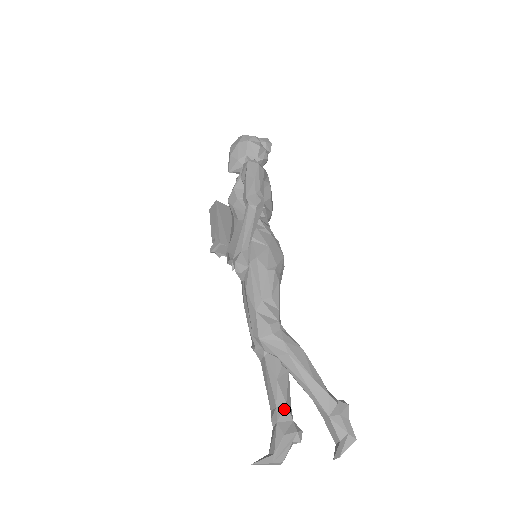
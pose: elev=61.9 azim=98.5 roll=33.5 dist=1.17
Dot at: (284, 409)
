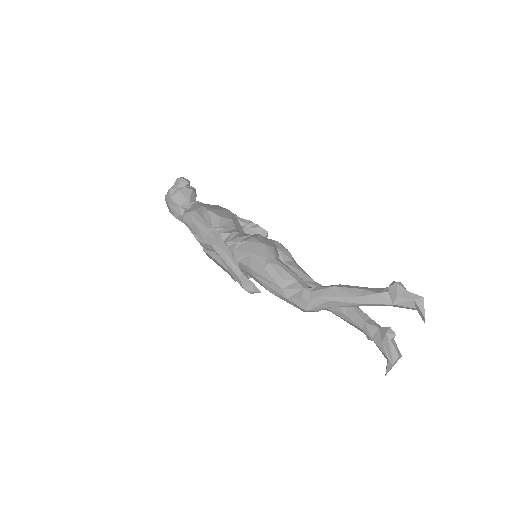
Dot at: (367, 327)
